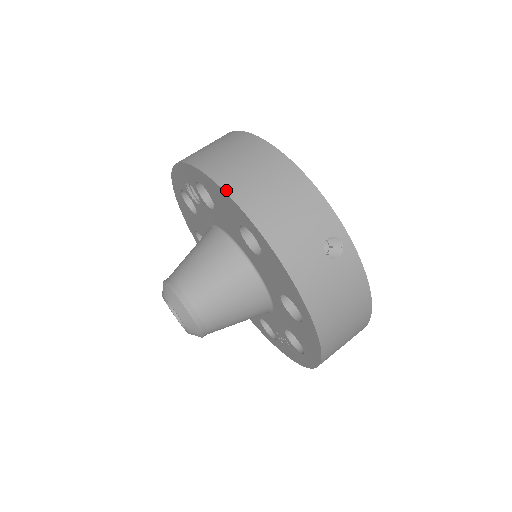
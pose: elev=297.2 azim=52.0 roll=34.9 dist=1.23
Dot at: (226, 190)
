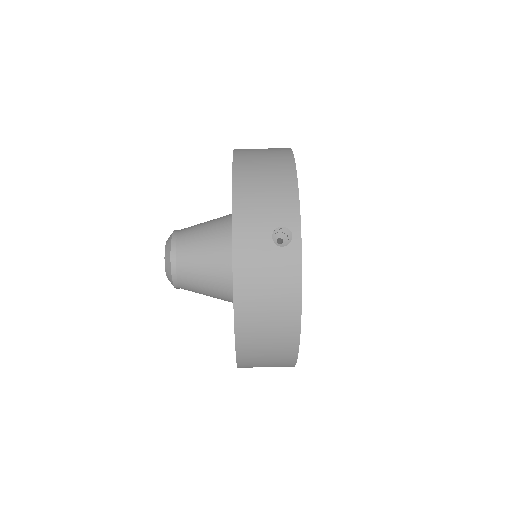
Dot at: (234, 162)
